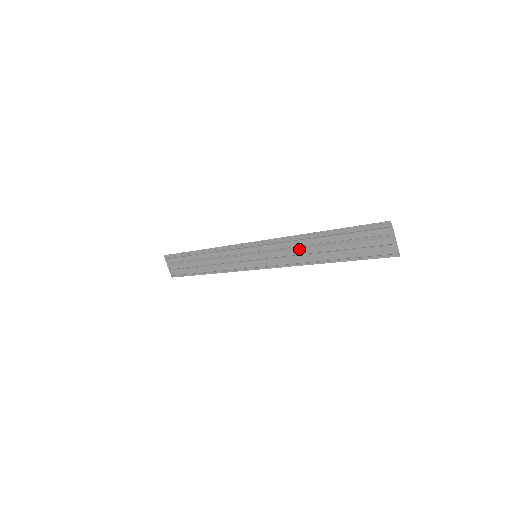
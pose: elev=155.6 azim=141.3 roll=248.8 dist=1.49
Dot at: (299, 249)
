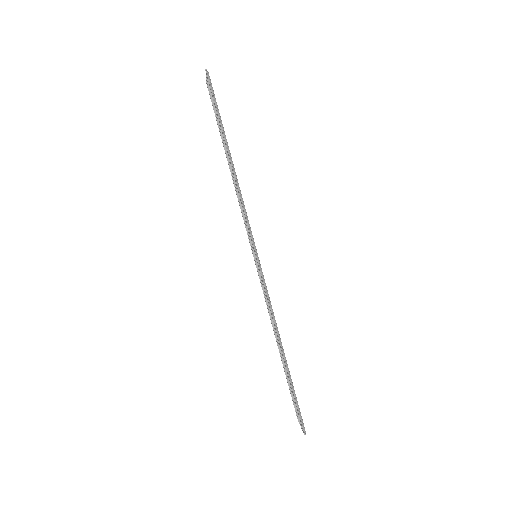
Dot at: occluded
